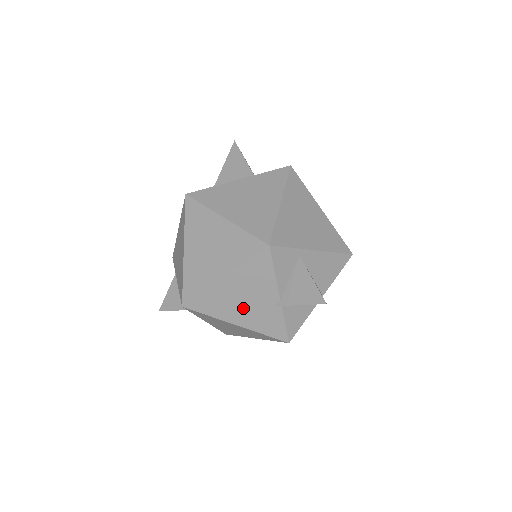
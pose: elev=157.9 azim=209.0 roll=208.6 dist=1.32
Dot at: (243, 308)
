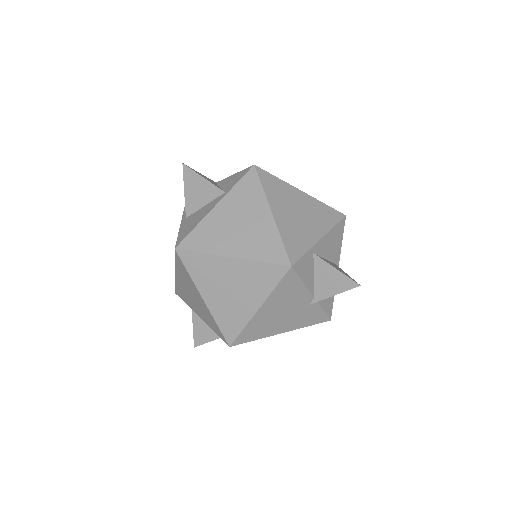
Dot at: (284, 319)
